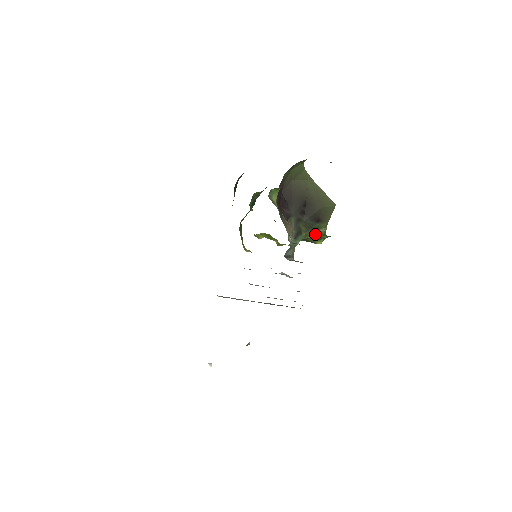
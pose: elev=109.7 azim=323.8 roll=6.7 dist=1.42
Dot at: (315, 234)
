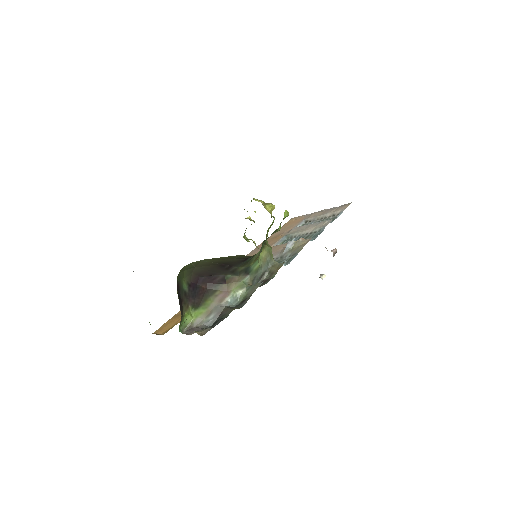
Dot at: (266, 239)
